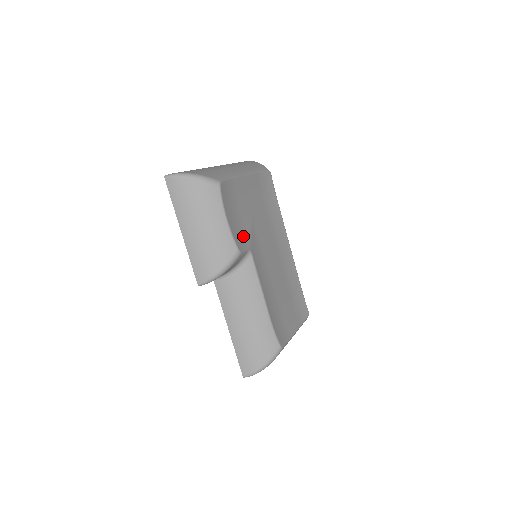
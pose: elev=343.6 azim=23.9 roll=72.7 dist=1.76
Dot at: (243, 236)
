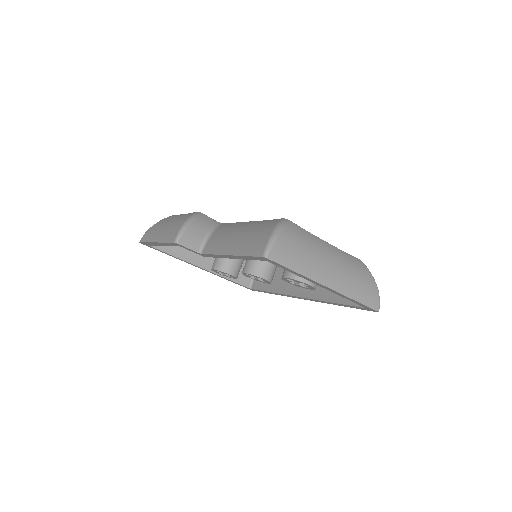
Dot at: occluded
